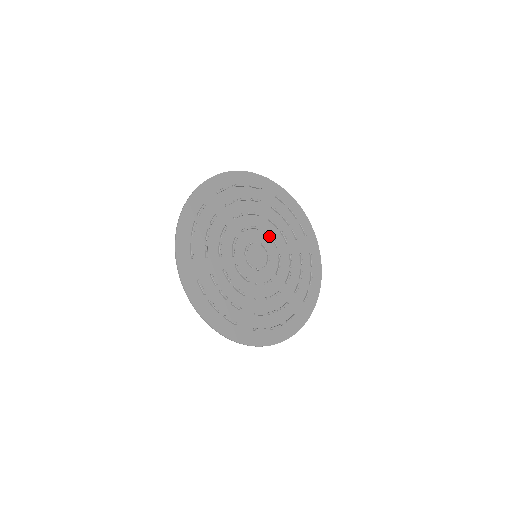
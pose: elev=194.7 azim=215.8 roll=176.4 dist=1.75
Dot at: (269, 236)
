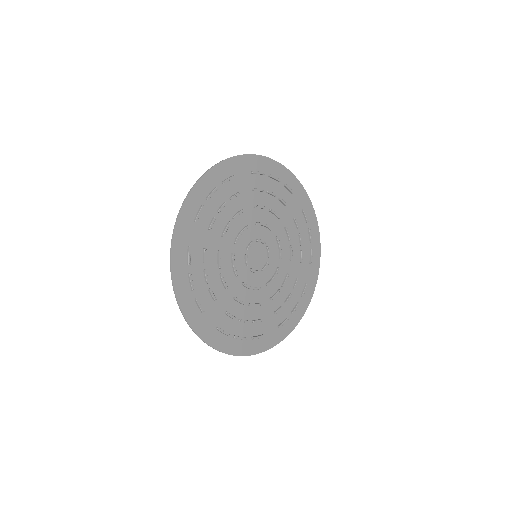
Dot at: (278, 244)
